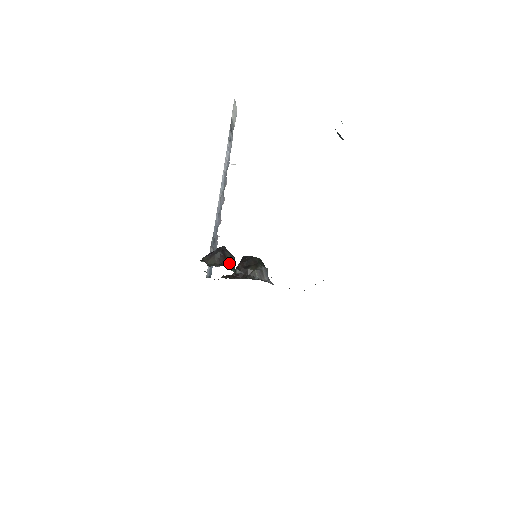
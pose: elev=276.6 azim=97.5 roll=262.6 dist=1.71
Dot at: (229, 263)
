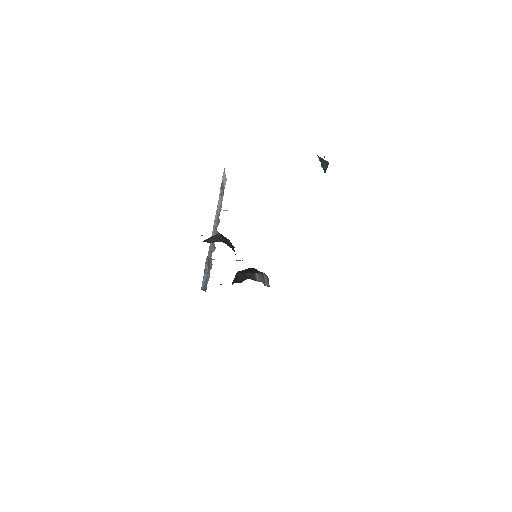
Dot at: (229, 246)
